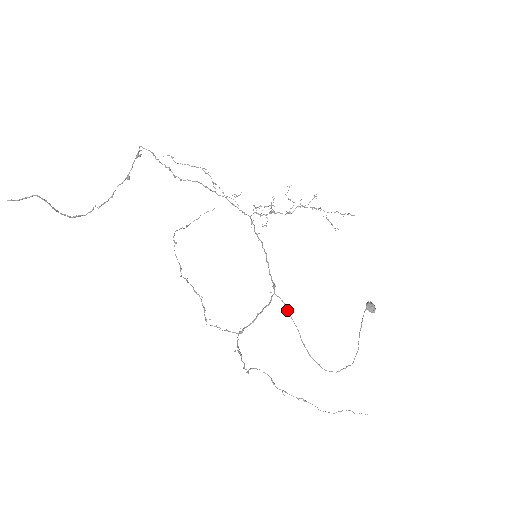
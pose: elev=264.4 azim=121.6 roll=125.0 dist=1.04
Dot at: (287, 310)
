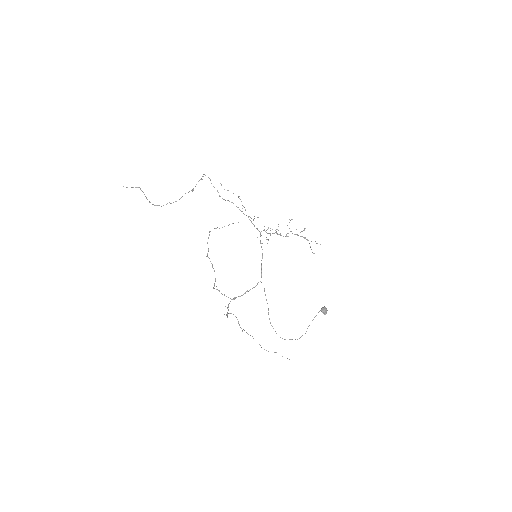
Dot at: occluded
